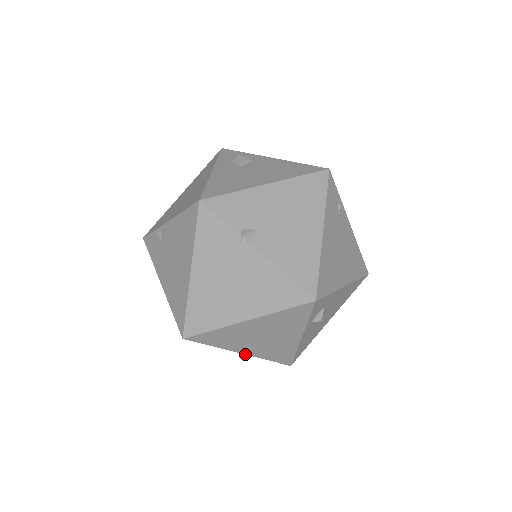
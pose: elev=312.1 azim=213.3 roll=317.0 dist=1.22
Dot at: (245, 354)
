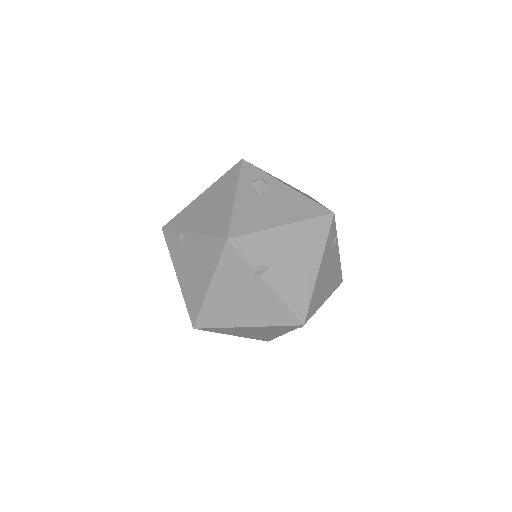
Dot at: occluded
